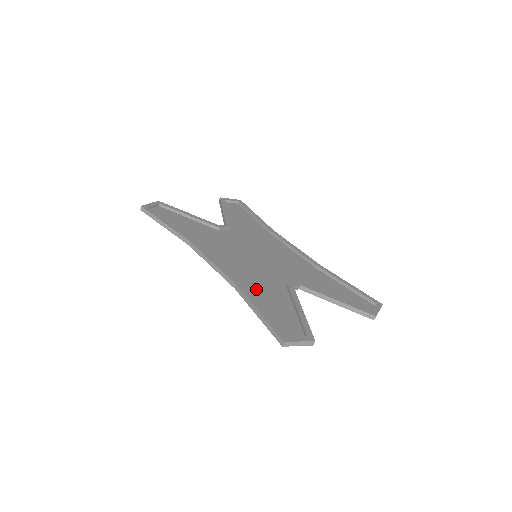
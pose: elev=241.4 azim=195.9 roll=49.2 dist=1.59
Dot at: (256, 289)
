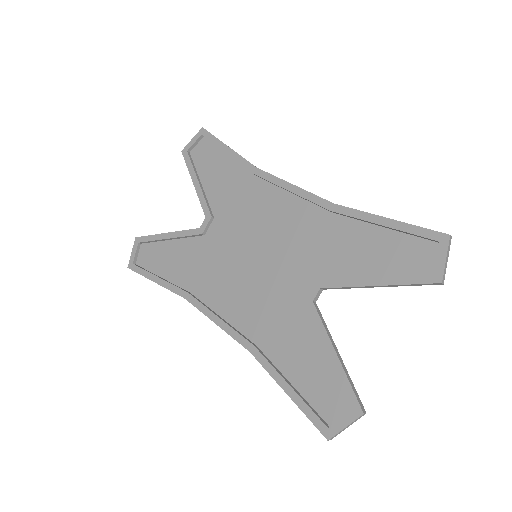
Dot at: (274, 339)
